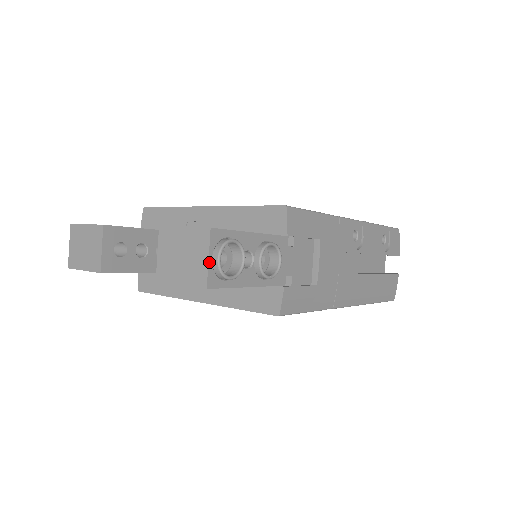
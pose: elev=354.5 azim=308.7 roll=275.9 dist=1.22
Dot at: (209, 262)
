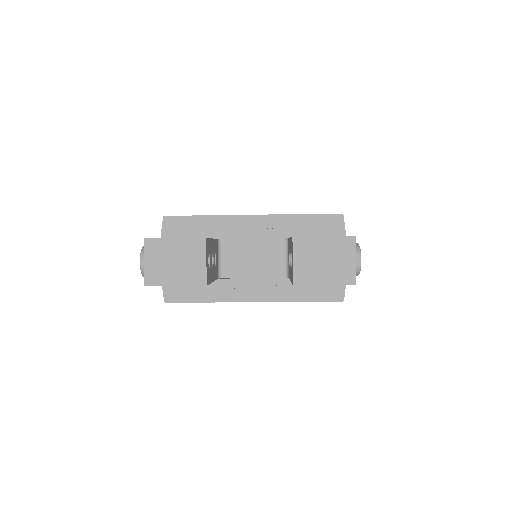
Dot at: (356, 263)
